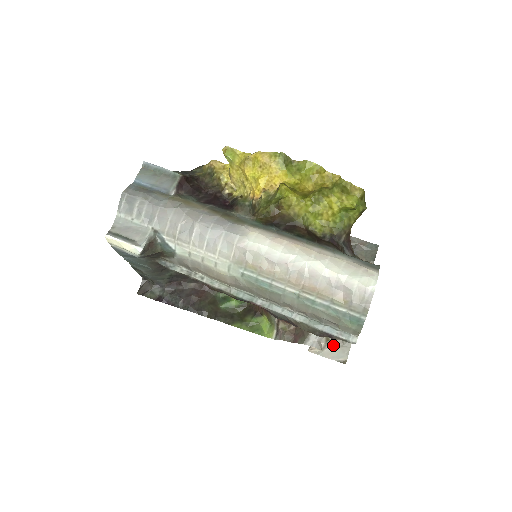
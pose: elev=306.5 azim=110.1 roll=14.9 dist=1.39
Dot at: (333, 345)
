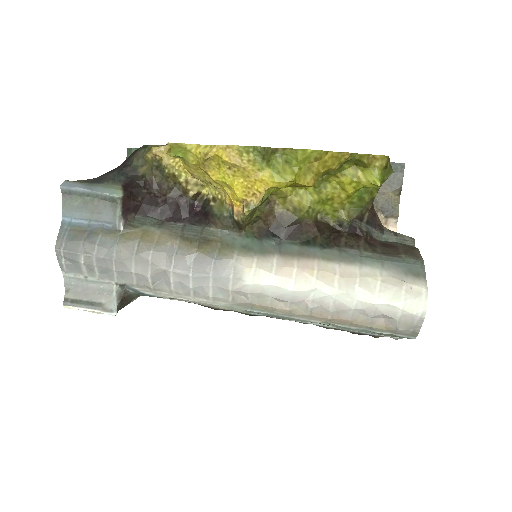
Dot at: occluded
